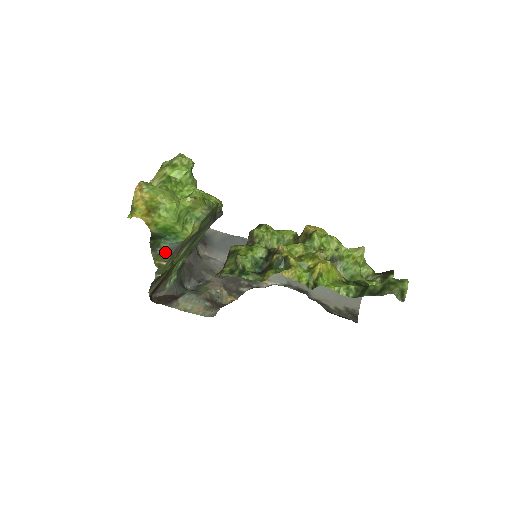
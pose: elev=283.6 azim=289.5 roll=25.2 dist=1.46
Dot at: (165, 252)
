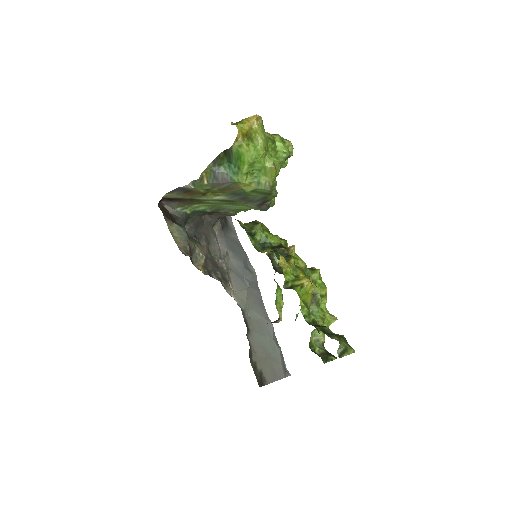
Dot at: (216, 175)
